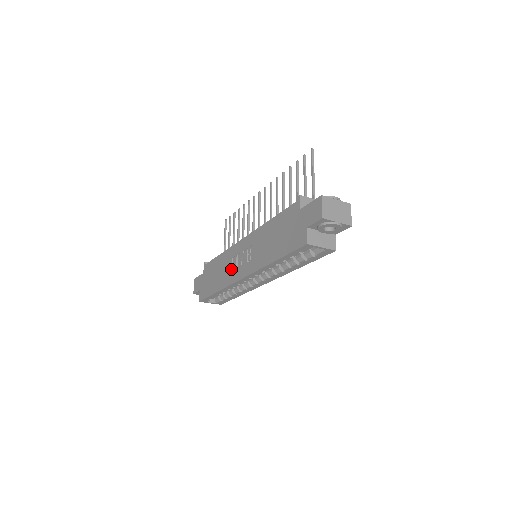
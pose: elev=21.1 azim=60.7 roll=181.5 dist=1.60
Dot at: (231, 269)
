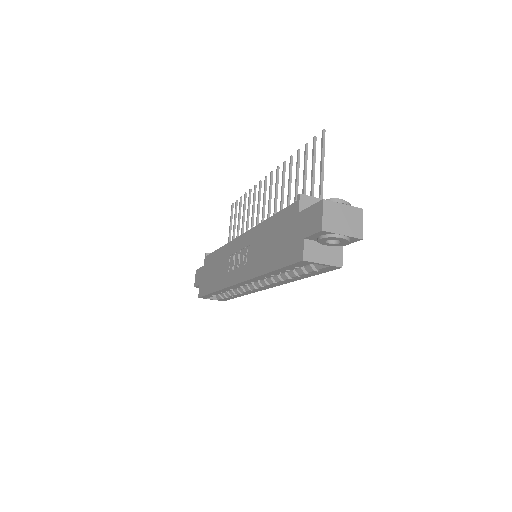
Dot at: (228, 269)
